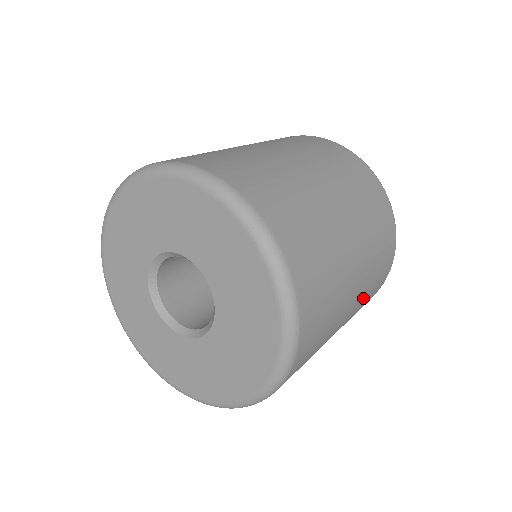
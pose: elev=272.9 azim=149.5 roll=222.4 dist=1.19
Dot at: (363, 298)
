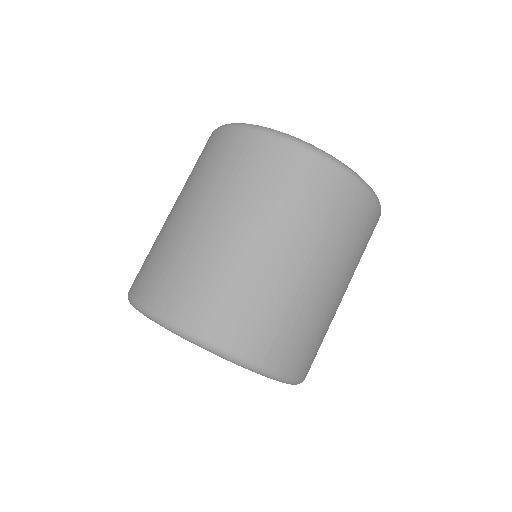
Dot at: occluded
